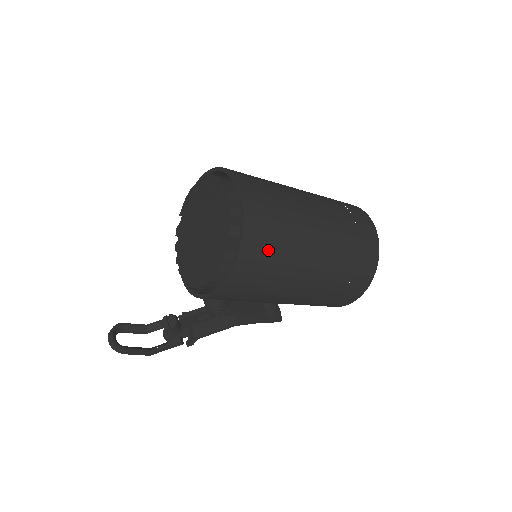
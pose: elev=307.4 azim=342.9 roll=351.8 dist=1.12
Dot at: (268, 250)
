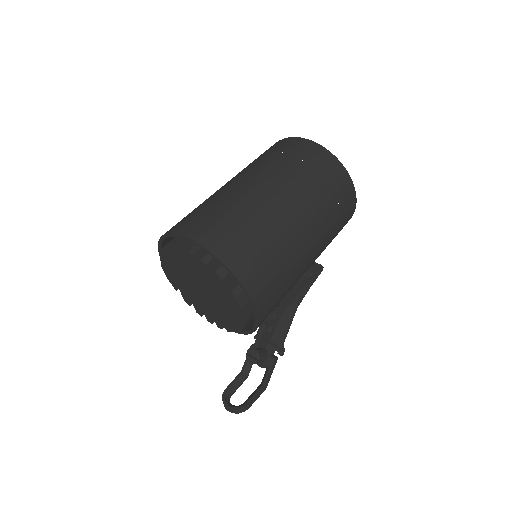
Dot at: (258, 256)
